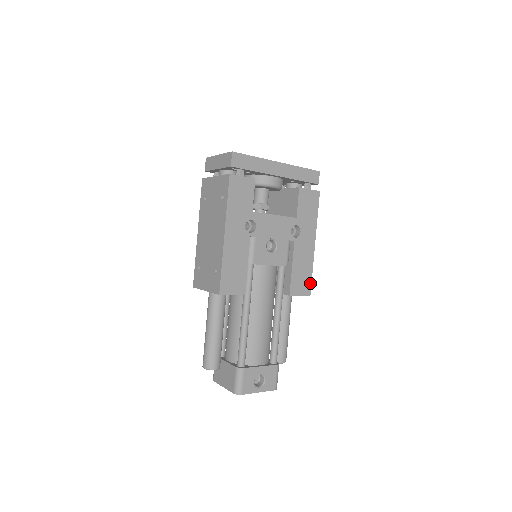
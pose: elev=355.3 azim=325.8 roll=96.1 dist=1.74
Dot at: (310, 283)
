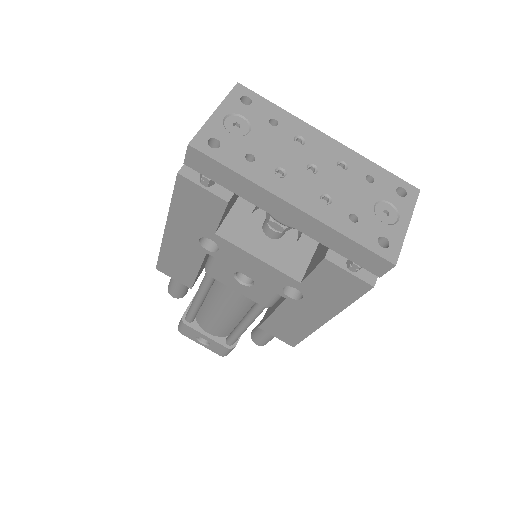
Dot at: (298, 340)
